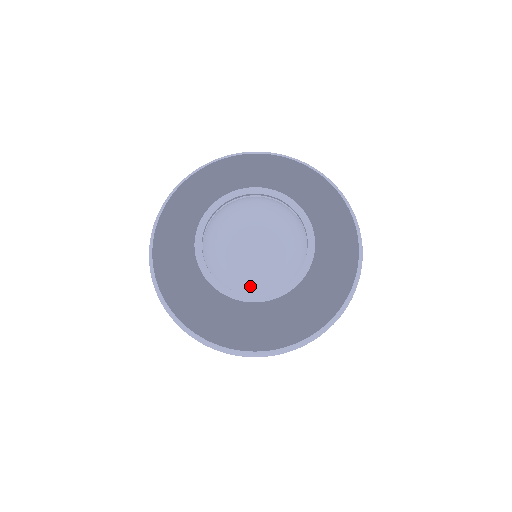
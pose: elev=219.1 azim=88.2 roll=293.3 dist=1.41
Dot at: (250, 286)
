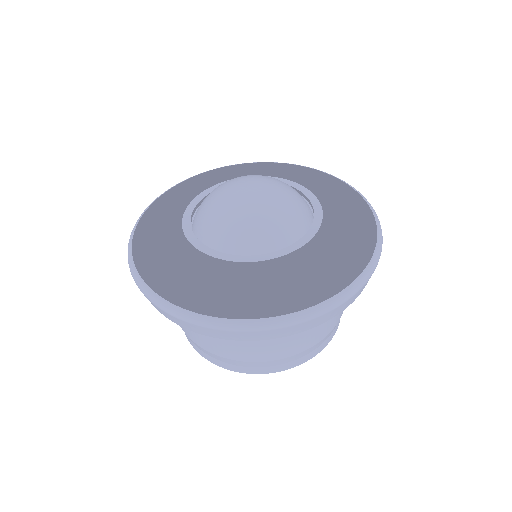
Dot at: (244, 244)
